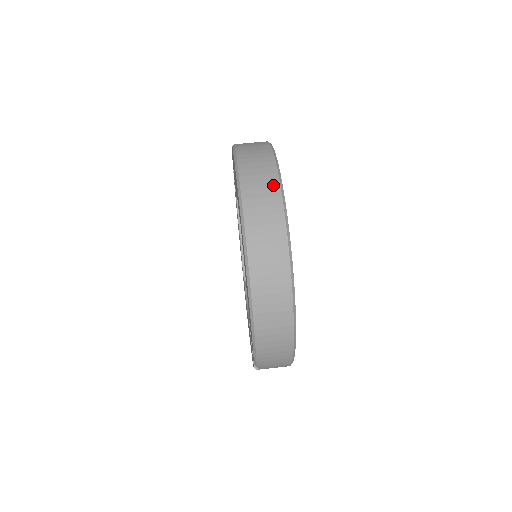
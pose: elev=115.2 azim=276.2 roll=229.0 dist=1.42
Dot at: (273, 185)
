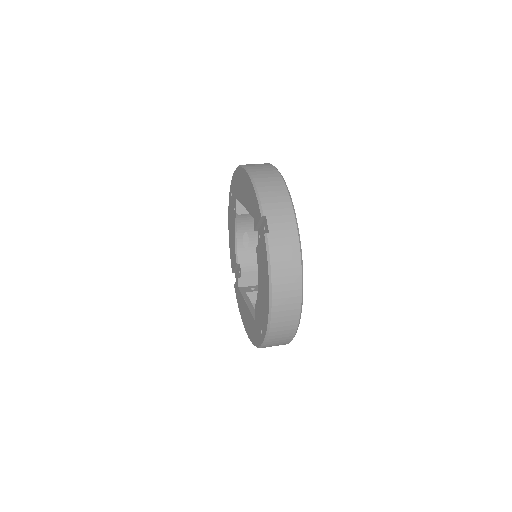
Dot at: occluded
